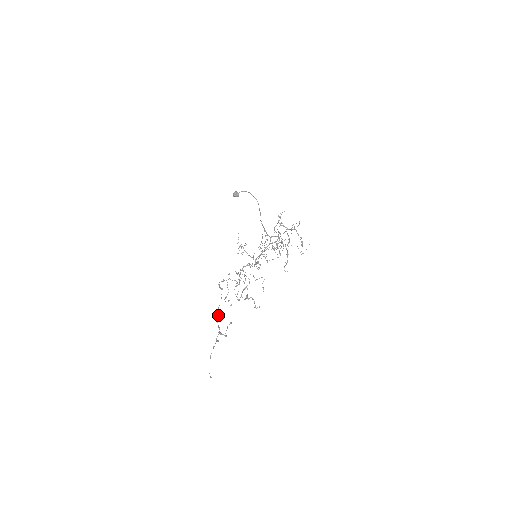
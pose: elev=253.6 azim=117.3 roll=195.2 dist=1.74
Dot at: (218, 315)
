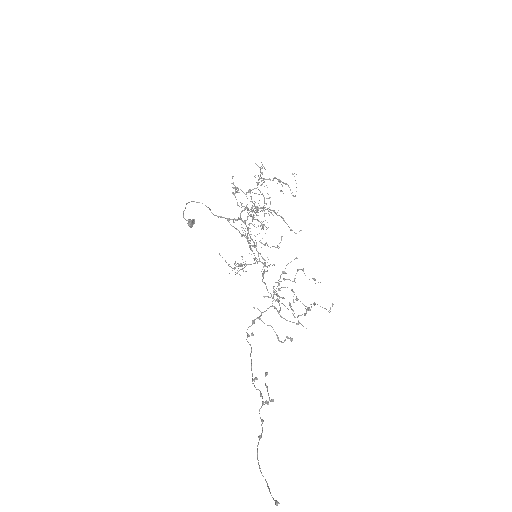
Dot at: occluded
